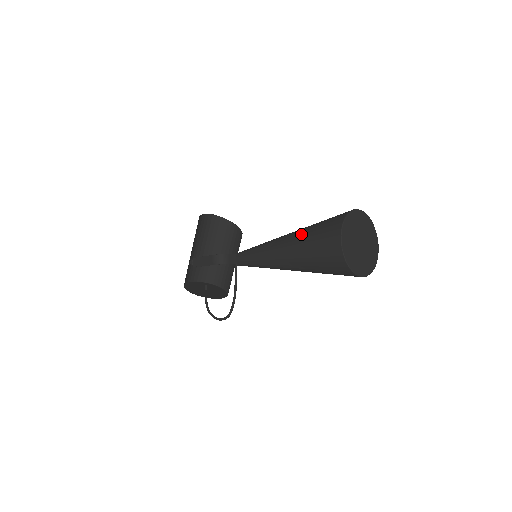
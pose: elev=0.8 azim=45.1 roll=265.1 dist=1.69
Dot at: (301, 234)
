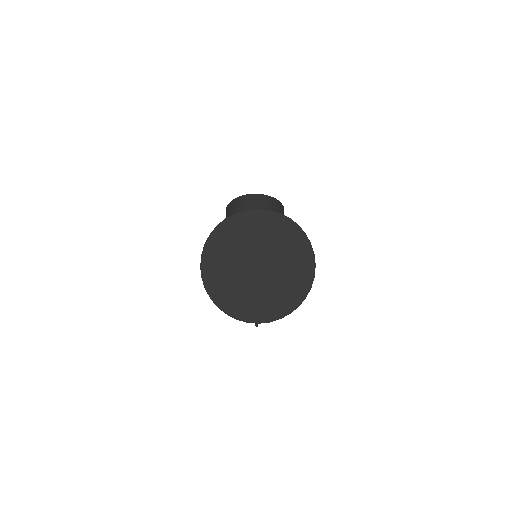
Dot at: occluded
